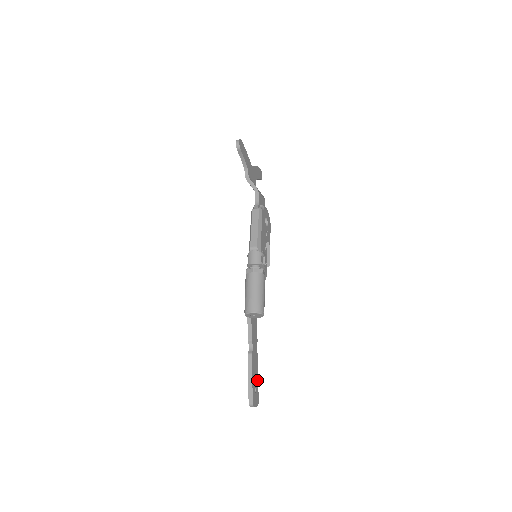
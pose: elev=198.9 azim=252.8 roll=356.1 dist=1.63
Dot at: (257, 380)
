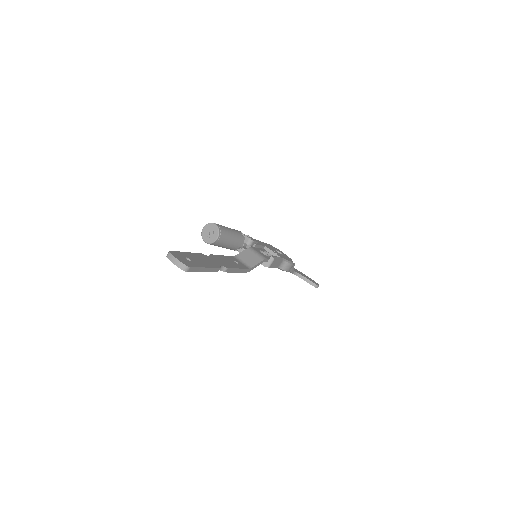
Dot at: (202, 266)
